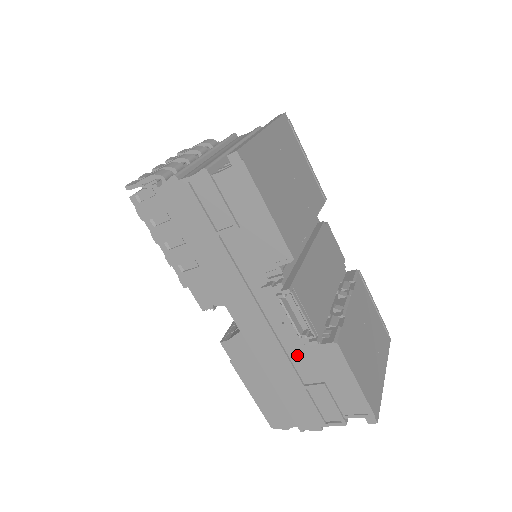
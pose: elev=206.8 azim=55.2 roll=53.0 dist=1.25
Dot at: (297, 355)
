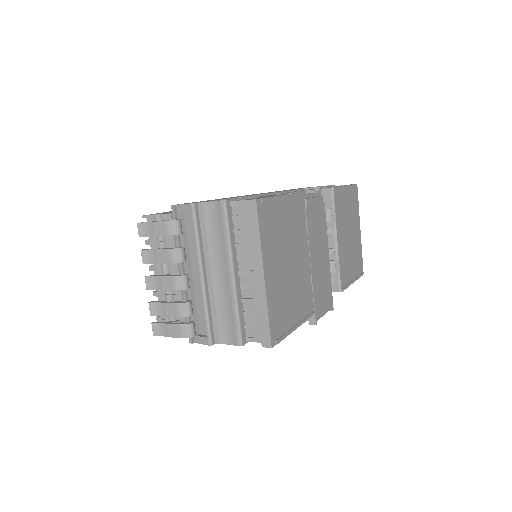
Dot at: occluded
